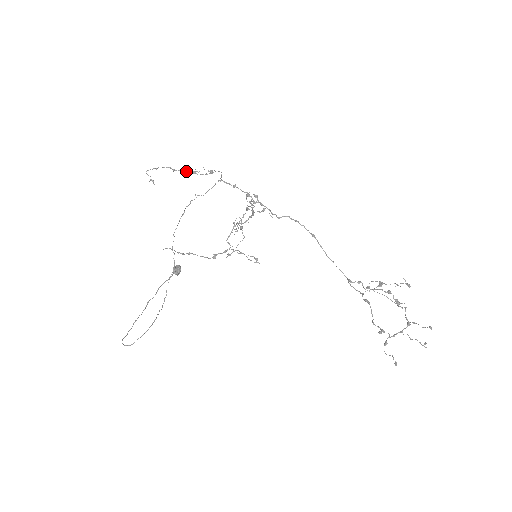
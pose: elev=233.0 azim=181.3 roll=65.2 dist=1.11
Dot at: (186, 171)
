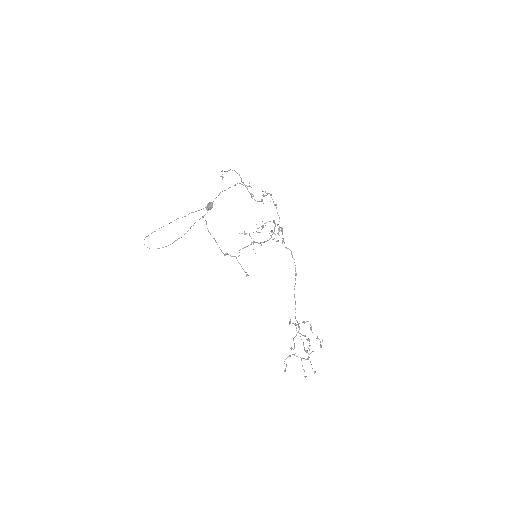
Dot at: (247, 188)
